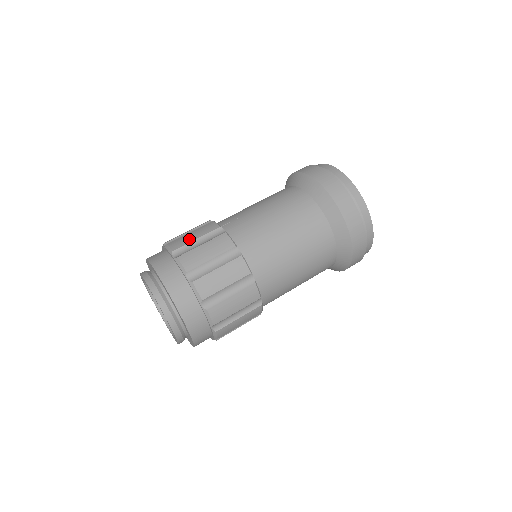
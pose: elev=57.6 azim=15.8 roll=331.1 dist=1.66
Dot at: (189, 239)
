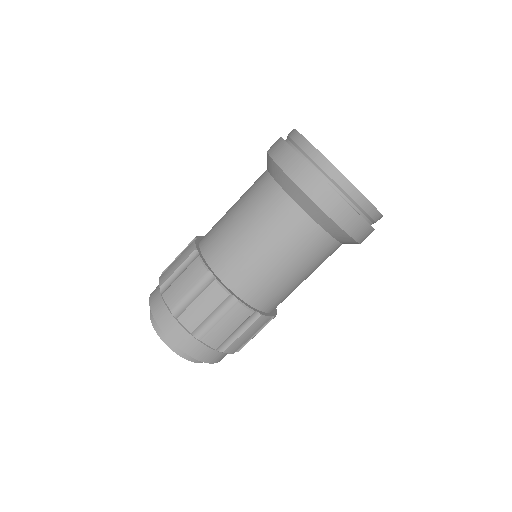
Dot at: occluded
